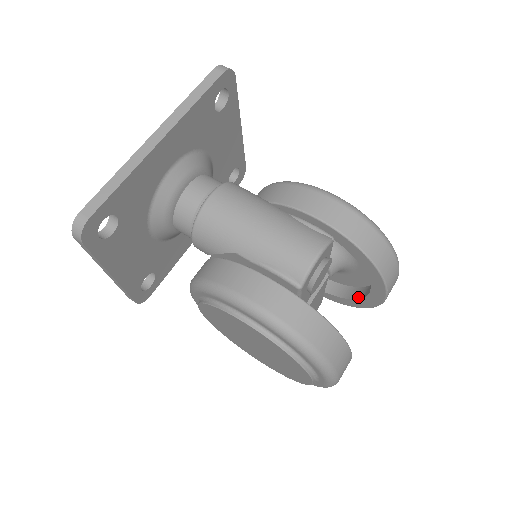
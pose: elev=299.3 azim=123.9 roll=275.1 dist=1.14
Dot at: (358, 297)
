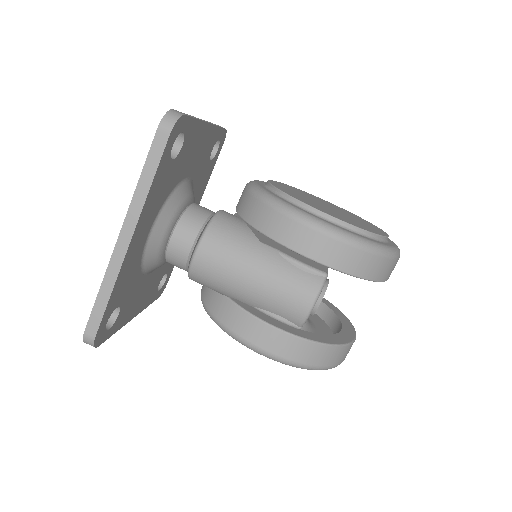
Dot at: occluded
